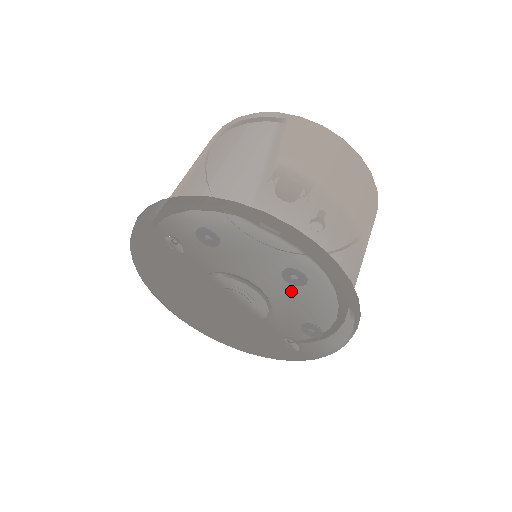
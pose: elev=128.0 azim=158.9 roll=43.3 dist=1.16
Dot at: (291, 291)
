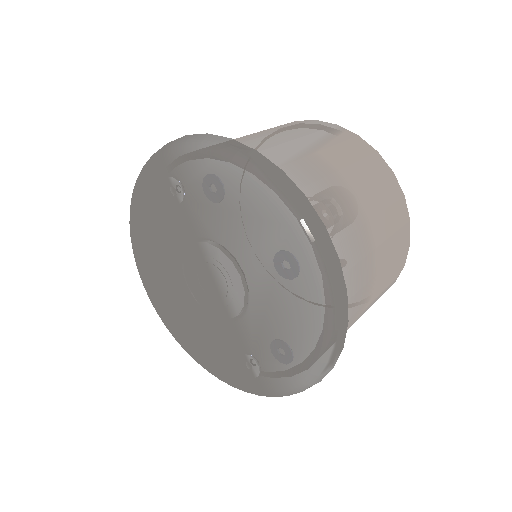
Dot at: (276, 281)
